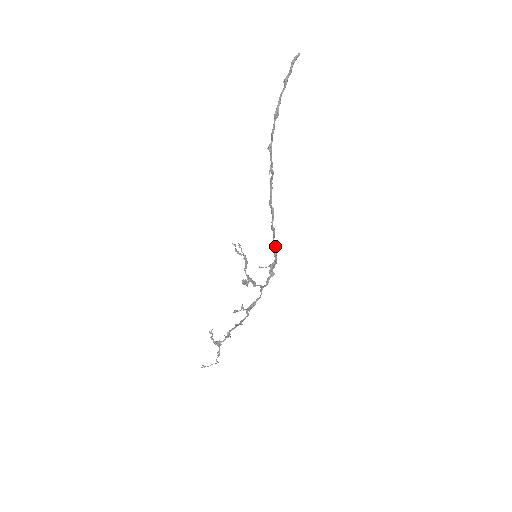
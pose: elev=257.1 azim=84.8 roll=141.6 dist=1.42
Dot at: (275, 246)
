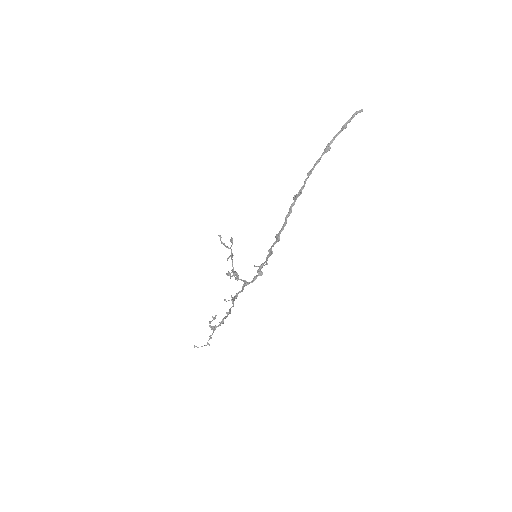
Dot at: (272, 251)
